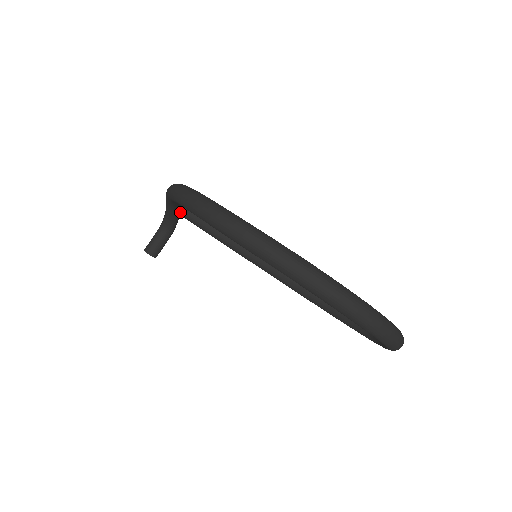
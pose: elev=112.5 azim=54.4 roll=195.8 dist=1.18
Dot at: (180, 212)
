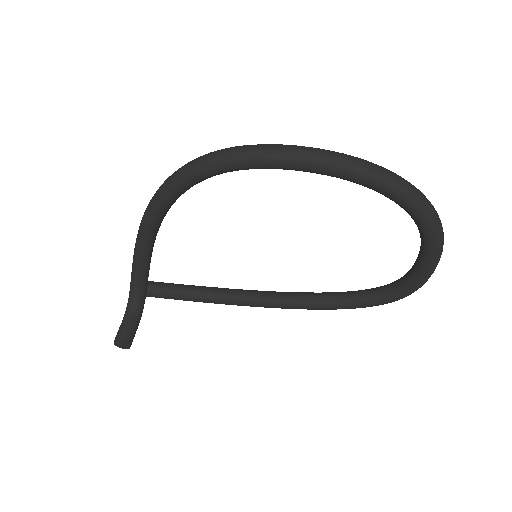
Dot at: (147, 280)
